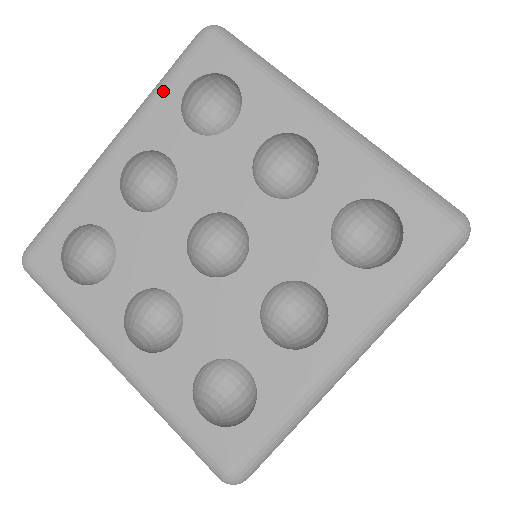
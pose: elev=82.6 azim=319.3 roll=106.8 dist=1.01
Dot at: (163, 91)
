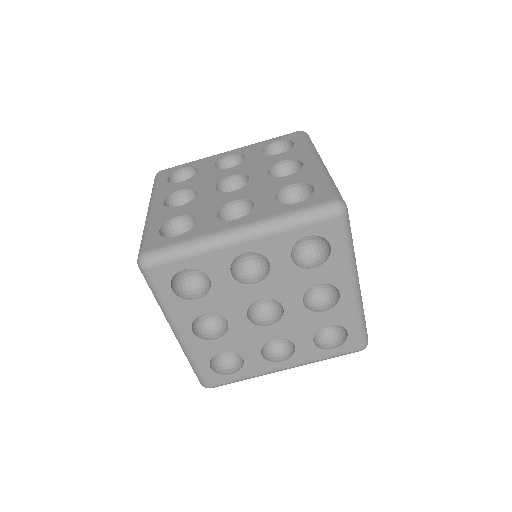
Dot at: (265, 141)
